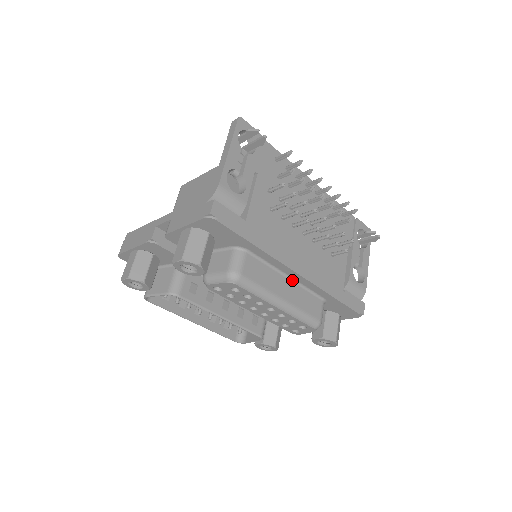
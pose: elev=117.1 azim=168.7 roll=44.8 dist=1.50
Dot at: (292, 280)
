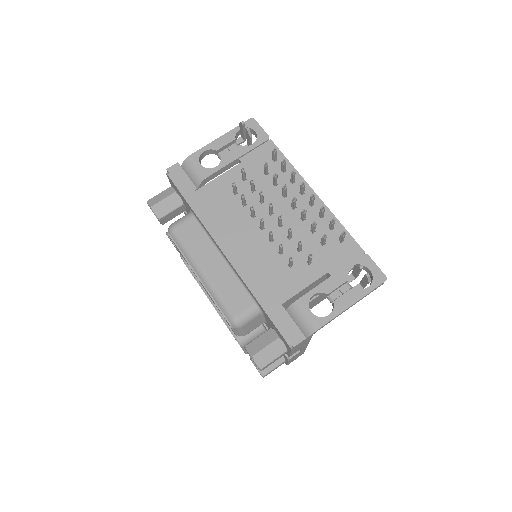
Dot at: (227, 263)
